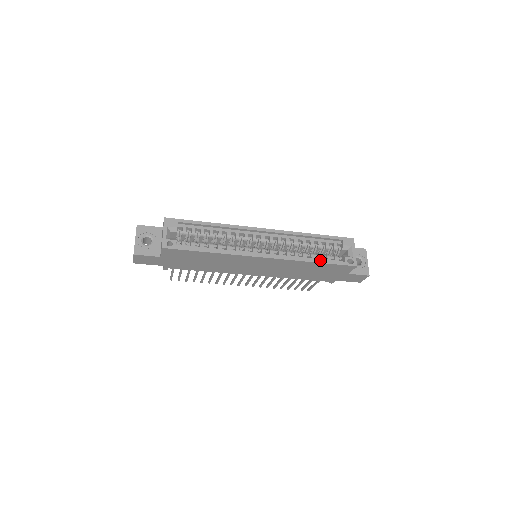
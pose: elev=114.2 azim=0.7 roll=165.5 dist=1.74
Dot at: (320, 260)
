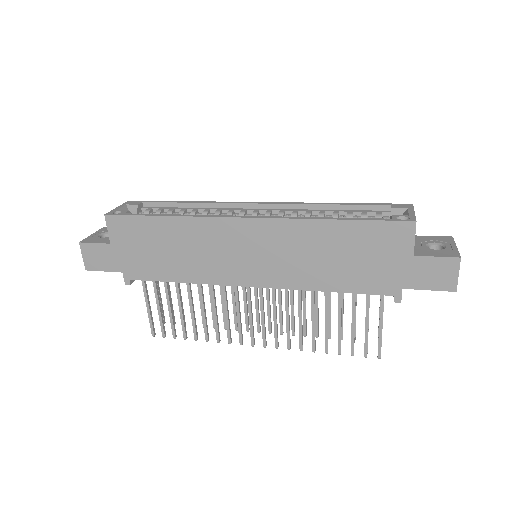
Dot at: (343, 218)
